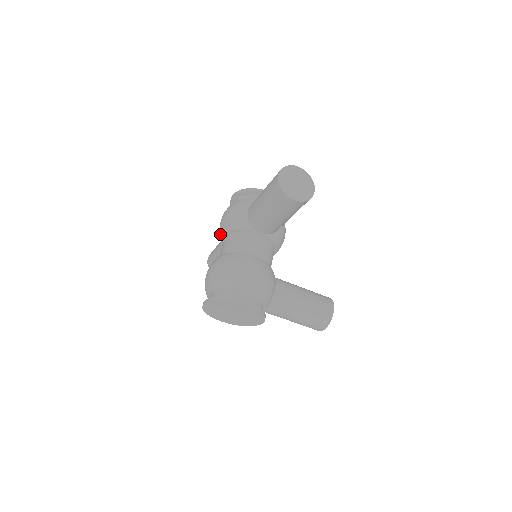
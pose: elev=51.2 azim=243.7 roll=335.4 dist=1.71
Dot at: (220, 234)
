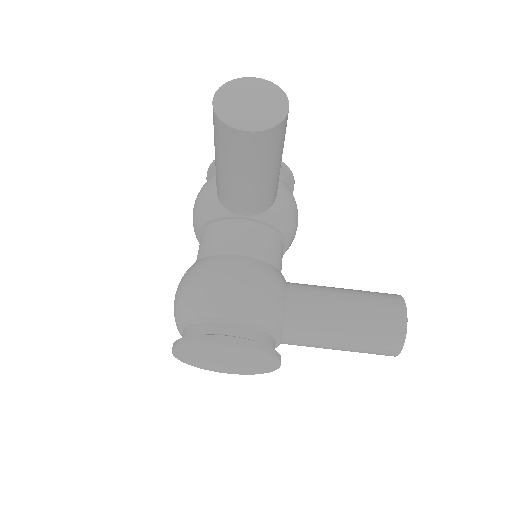
Dot at: (196, 237)
